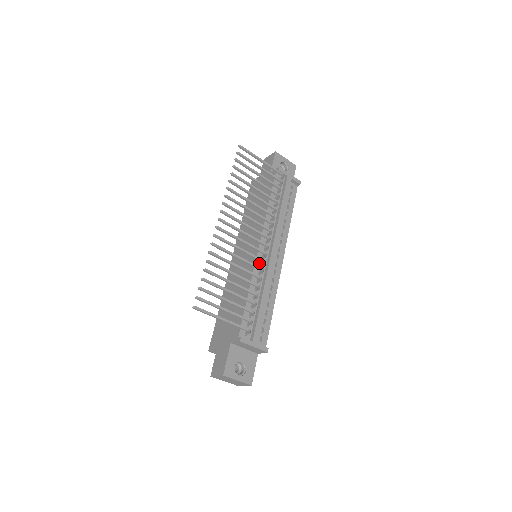
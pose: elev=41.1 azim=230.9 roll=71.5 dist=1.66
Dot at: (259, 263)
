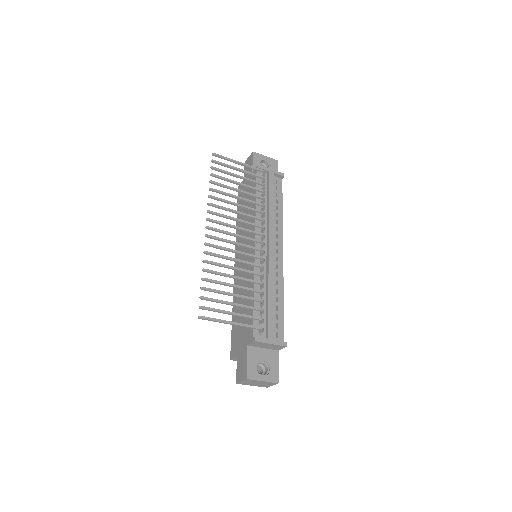
Dot at: (259, 261)
